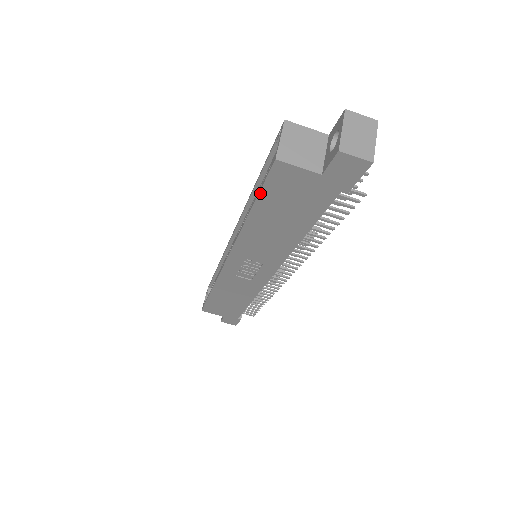
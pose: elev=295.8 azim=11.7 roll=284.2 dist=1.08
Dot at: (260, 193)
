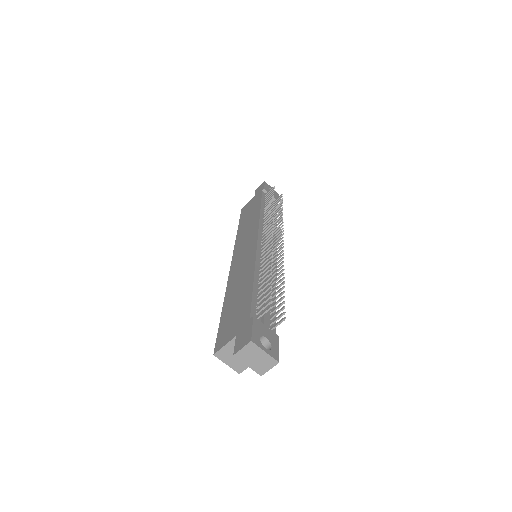
Dot at: occluded
